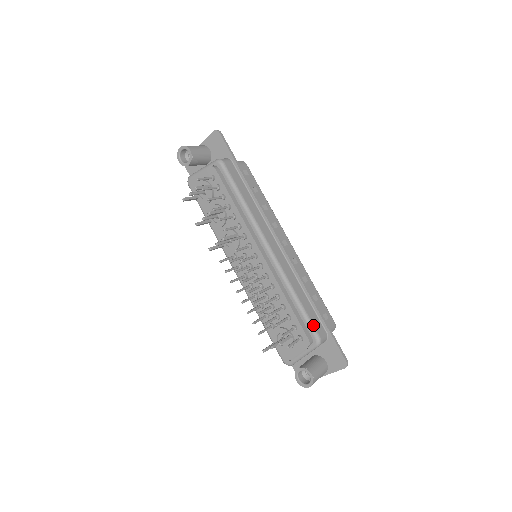
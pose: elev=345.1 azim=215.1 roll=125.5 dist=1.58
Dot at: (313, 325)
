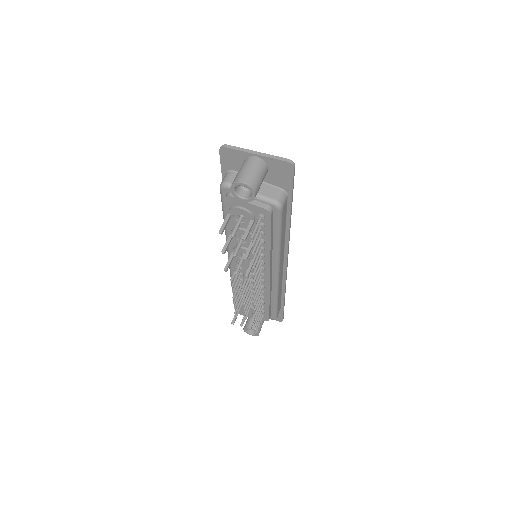
Dot at: (277, 312)
